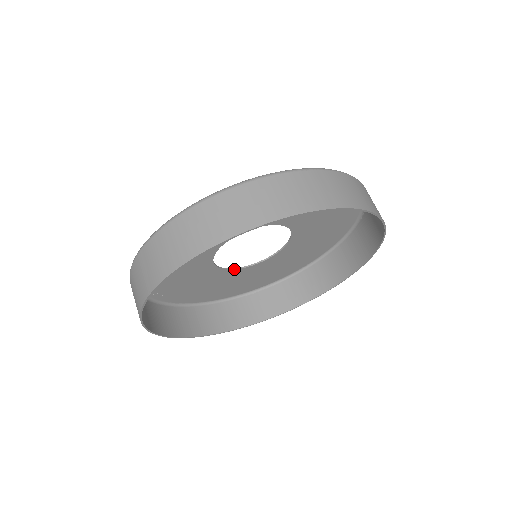
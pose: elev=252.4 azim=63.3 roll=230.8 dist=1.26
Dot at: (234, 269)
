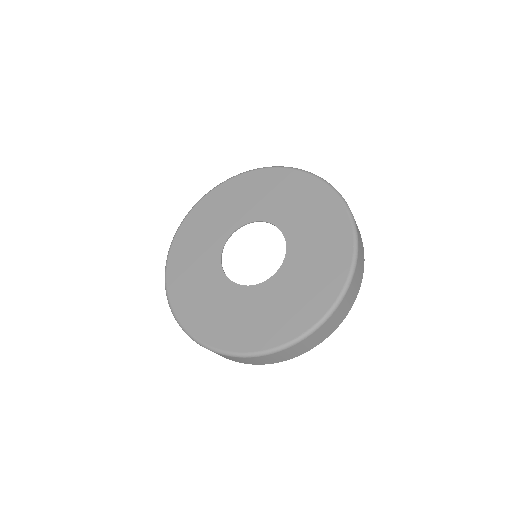
Dot at: occluded
